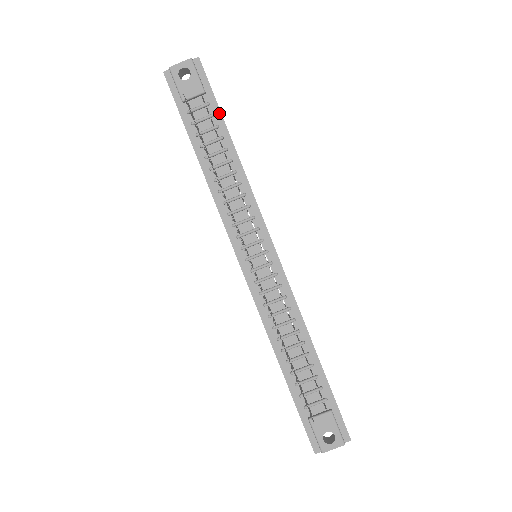
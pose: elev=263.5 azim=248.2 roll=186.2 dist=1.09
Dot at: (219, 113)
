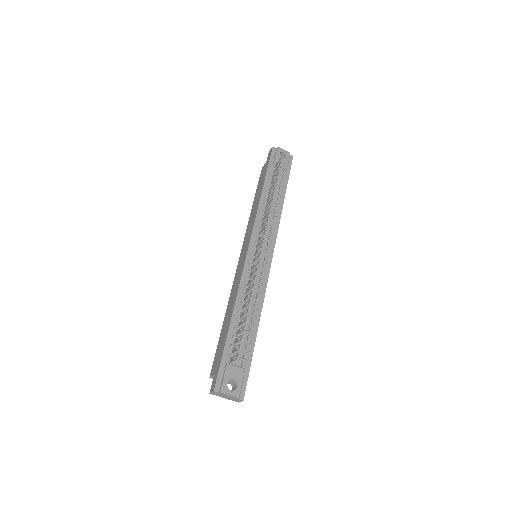
Dot at: (287, 182)
